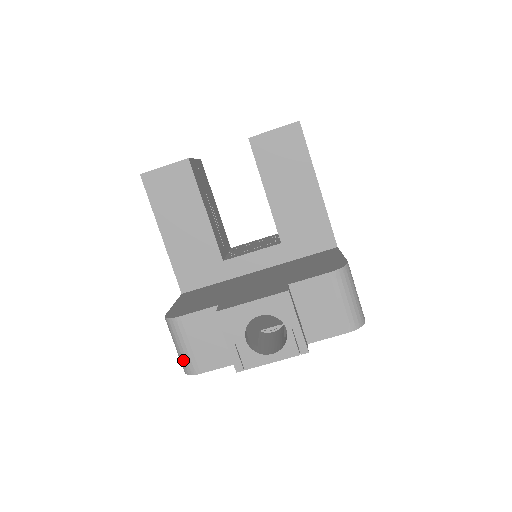
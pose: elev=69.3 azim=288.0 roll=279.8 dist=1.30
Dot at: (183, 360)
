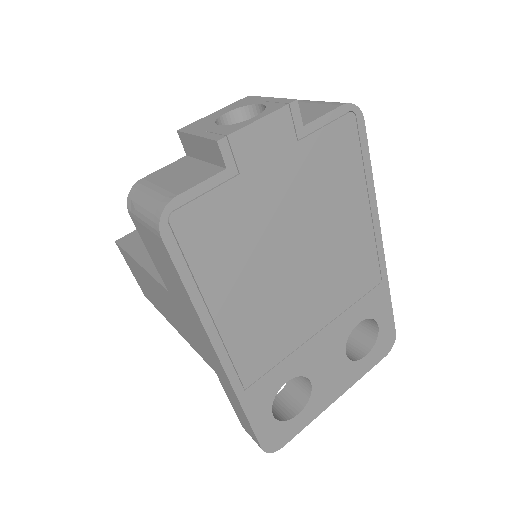
Dot at: (152, 206)
